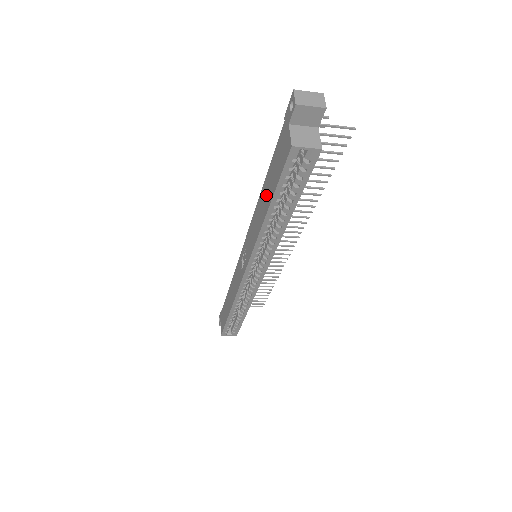
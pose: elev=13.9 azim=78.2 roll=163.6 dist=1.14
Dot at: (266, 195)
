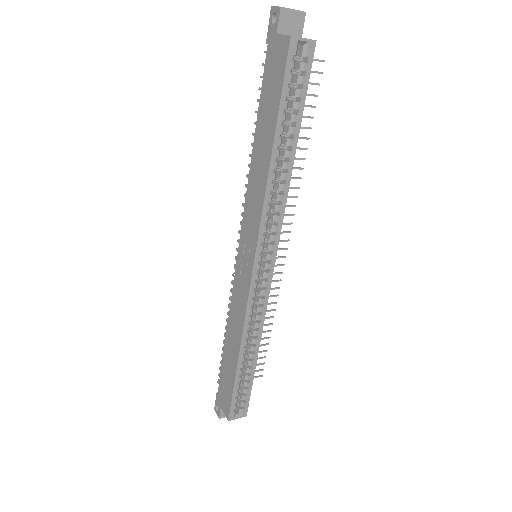
Dot at: (264, 137)
